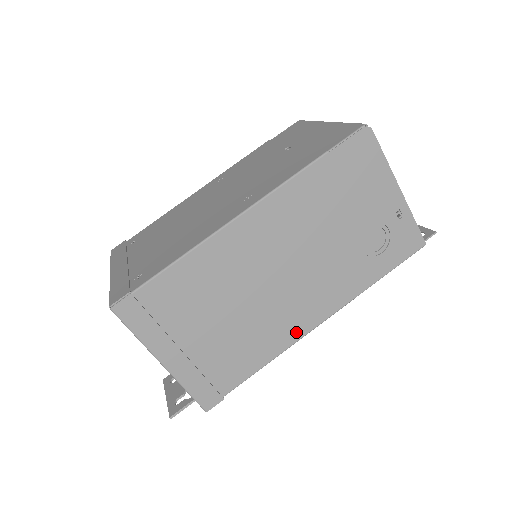
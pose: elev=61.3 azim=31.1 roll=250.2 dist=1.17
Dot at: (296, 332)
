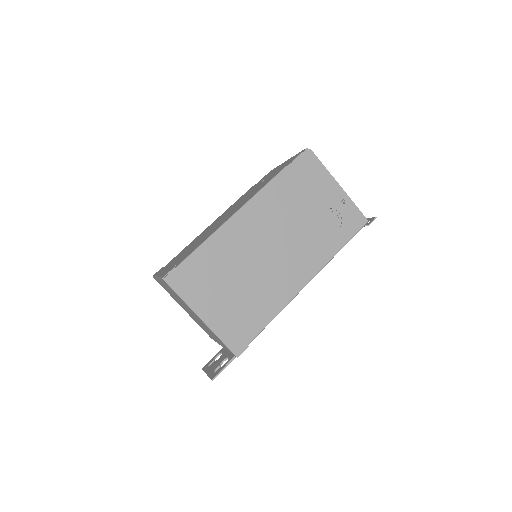
Dot at: (291, 291)
